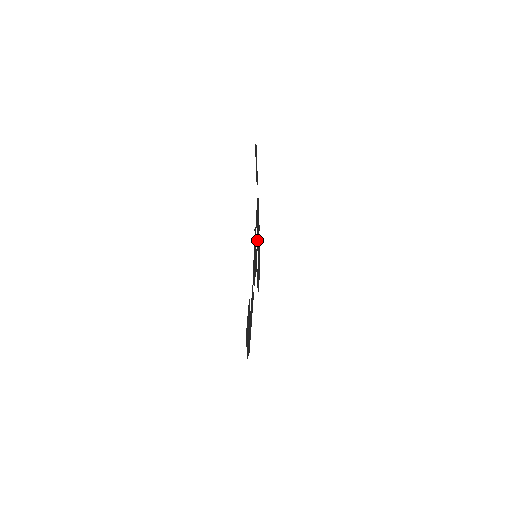
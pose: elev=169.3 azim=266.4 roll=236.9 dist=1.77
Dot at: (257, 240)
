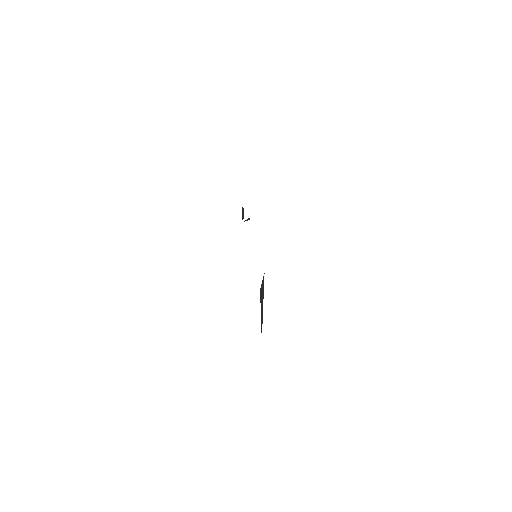
Dot at: occluded
